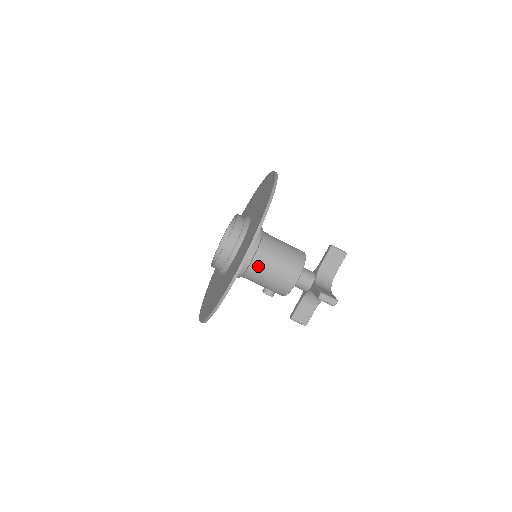
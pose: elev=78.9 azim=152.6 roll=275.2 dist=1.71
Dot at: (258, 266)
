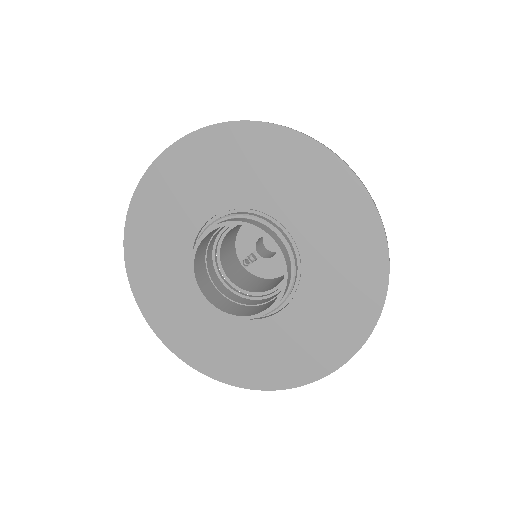
Dot at: occluded
